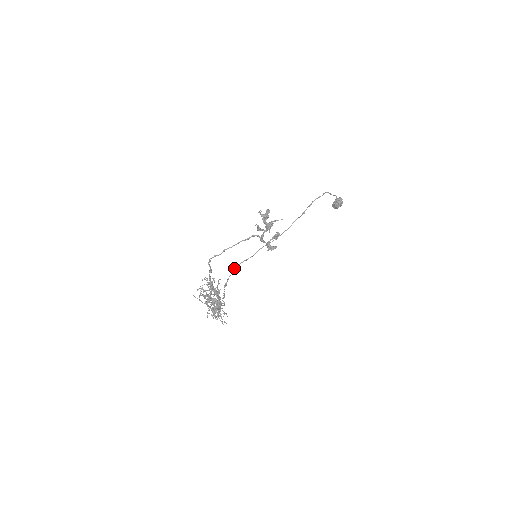
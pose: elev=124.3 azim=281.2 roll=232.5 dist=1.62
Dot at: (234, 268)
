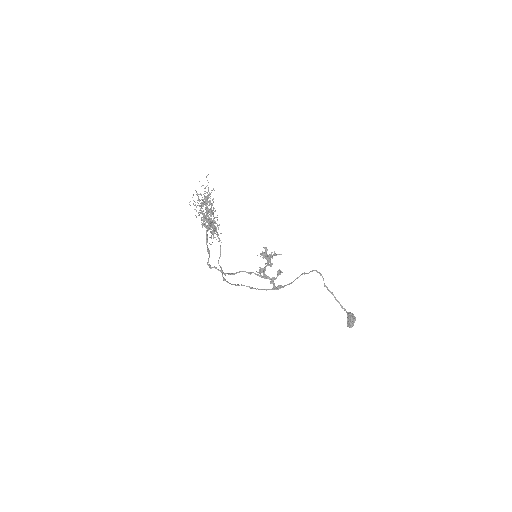
Dot at: (235, 284)
